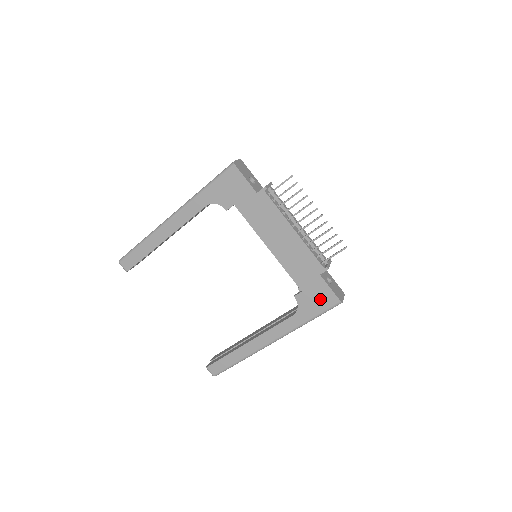
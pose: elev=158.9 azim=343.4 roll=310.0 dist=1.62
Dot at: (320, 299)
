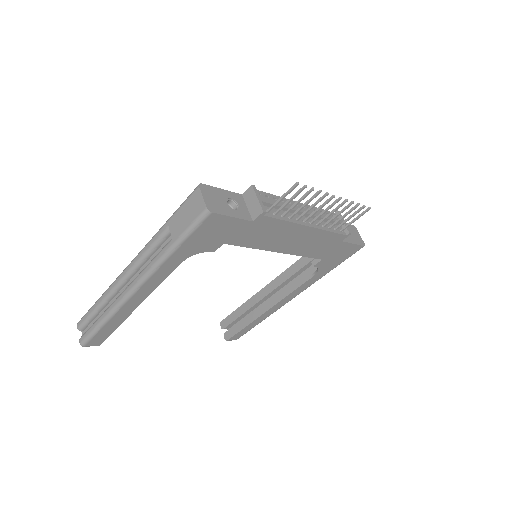
Dot at: (342, 255)
